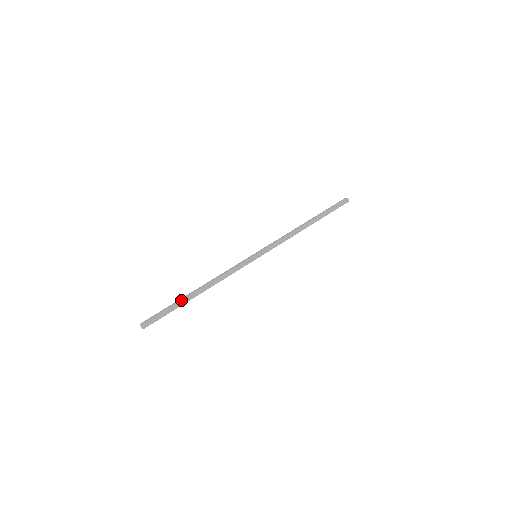
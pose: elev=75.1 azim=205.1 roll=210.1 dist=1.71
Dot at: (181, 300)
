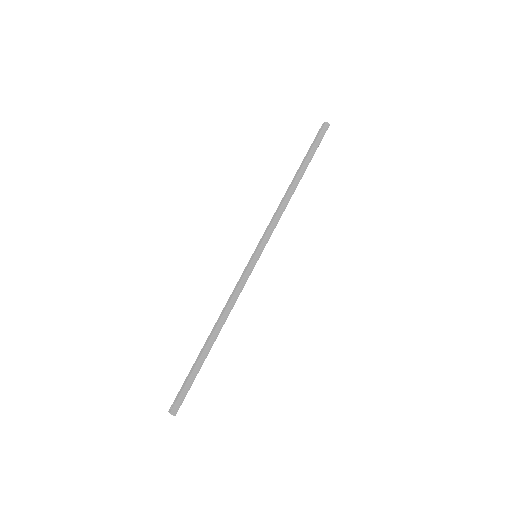
Dot at: (199, 359)
